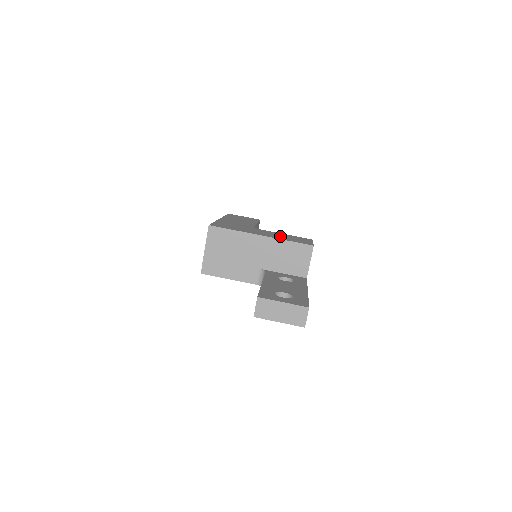
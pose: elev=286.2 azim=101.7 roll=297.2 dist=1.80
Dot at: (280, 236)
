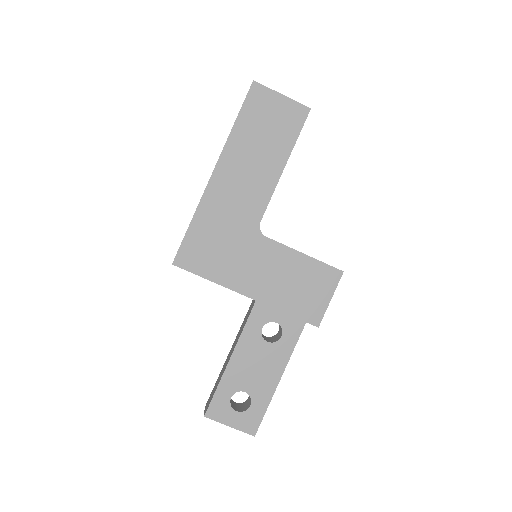
Dot at: (283, 283)
